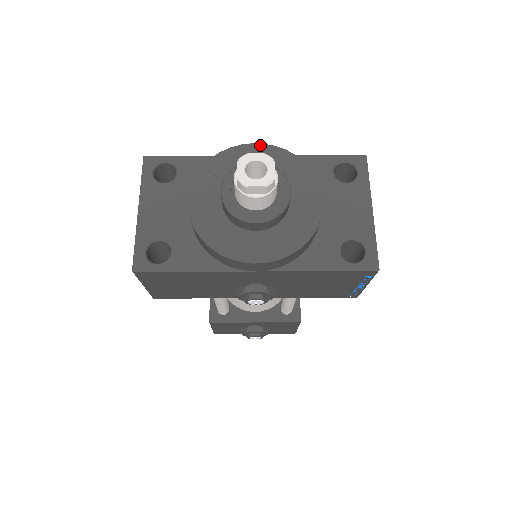
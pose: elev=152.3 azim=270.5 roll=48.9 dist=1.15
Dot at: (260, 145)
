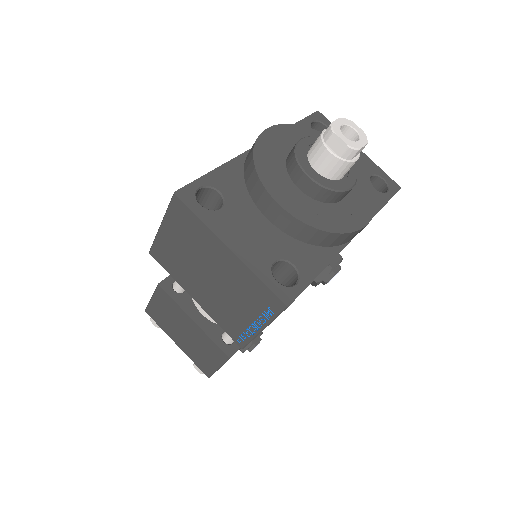
Dot at: (272, 128)
